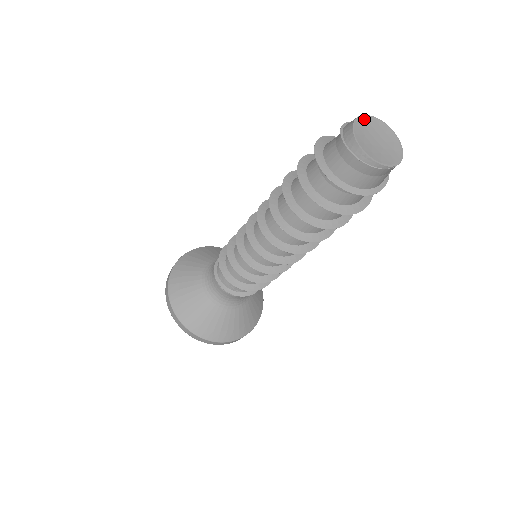
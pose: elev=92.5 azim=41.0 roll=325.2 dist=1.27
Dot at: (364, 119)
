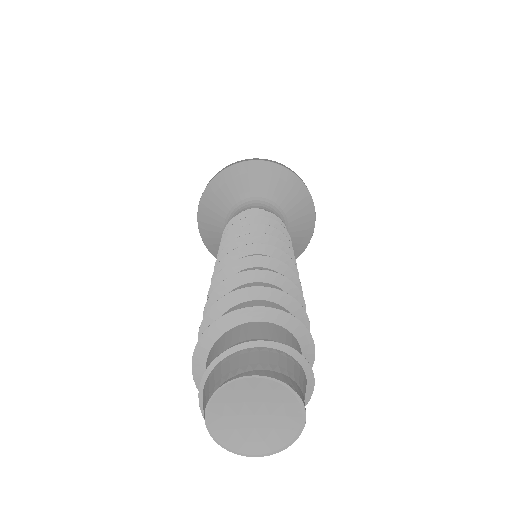
Dot at: (213, 409)
